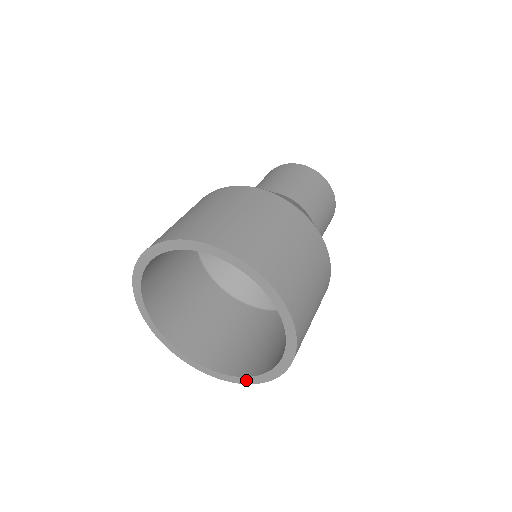
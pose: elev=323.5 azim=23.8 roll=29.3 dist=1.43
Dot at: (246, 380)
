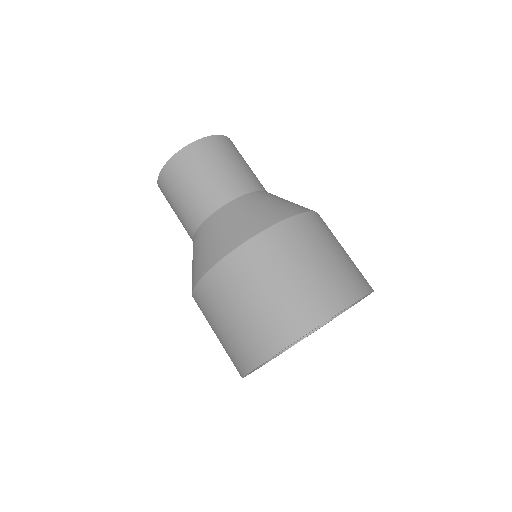
Dot at: occluded
